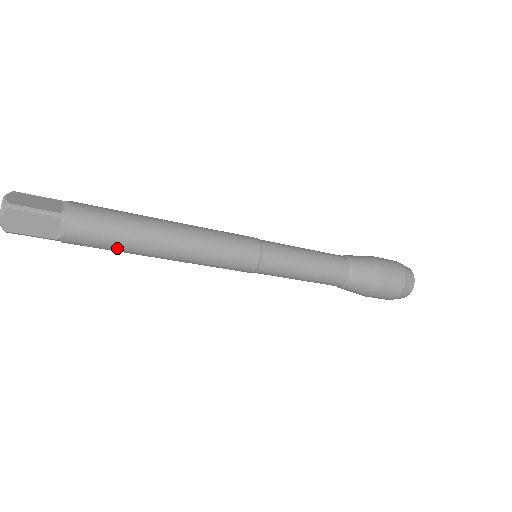
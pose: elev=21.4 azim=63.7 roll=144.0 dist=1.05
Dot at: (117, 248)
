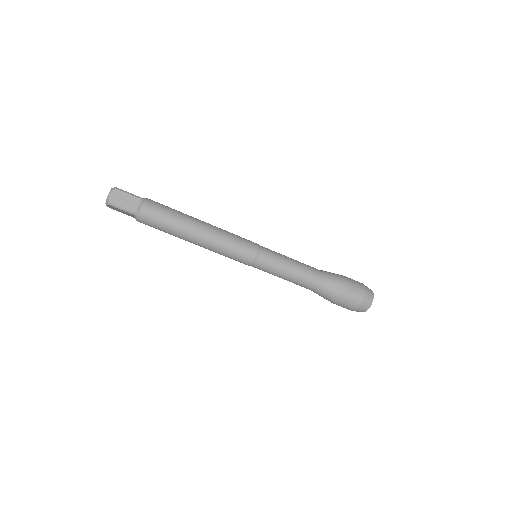
Dot at: (169, 224)
